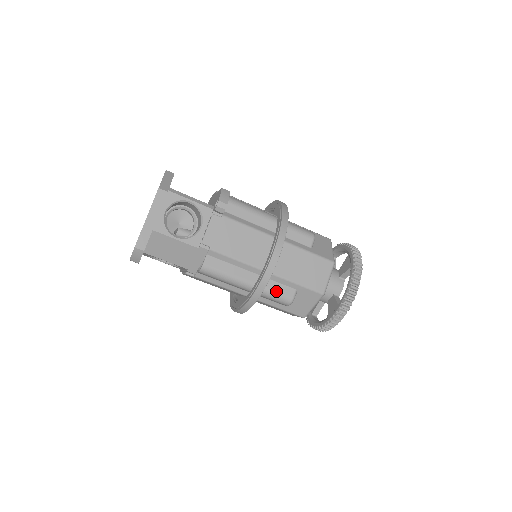
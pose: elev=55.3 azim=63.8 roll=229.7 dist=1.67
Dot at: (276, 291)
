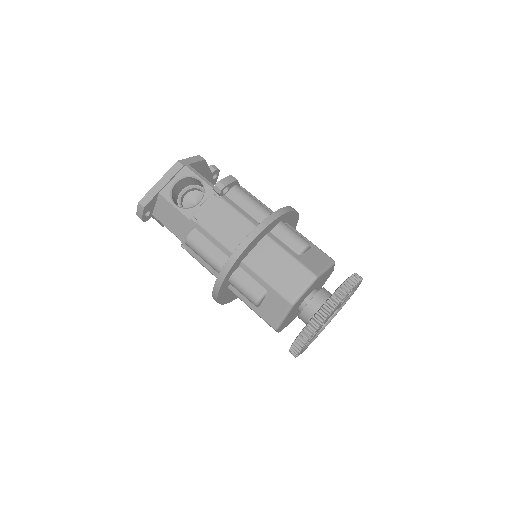
Dot at: (245, 283)
